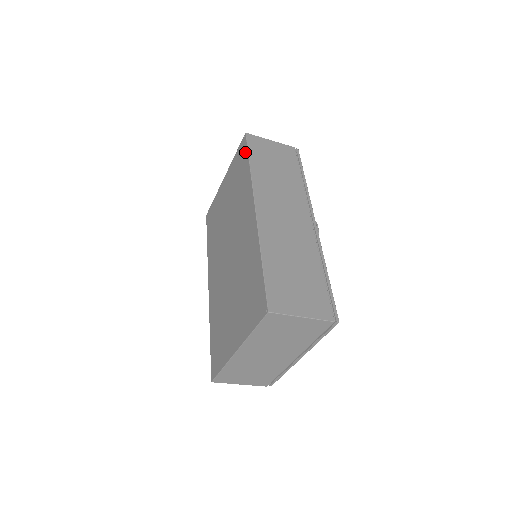
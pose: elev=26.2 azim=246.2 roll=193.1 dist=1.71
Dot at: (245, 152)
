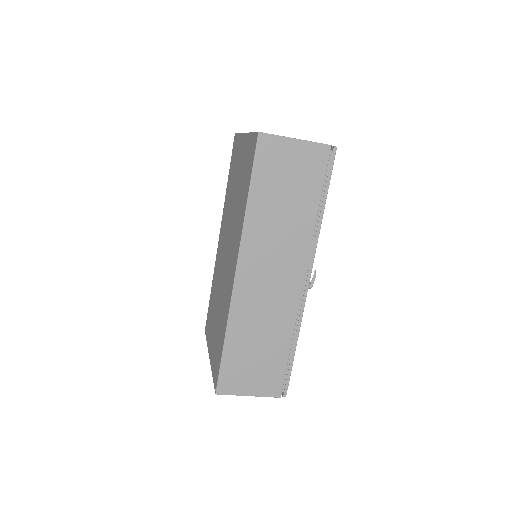
Dot at: (251, 166)
